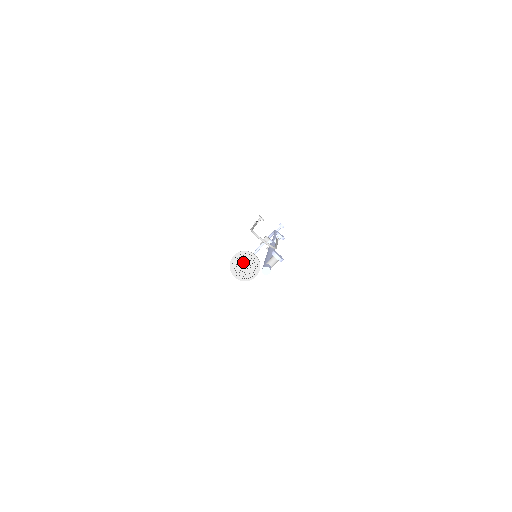
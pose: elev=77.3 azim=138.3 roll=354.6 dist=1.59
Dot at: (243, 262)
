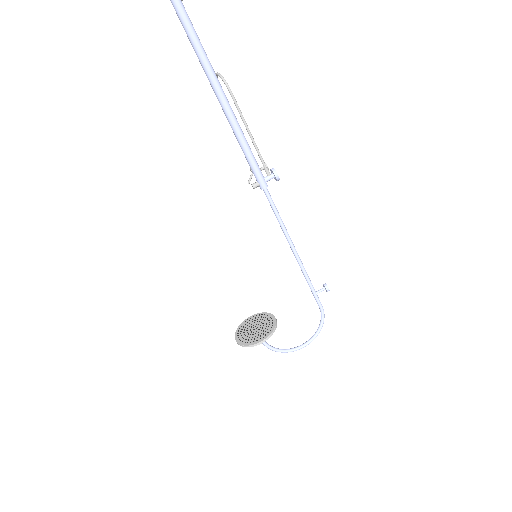
Dot at: (256, 323)
